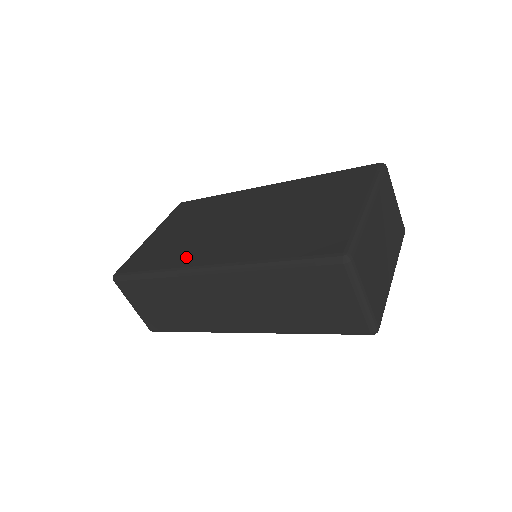
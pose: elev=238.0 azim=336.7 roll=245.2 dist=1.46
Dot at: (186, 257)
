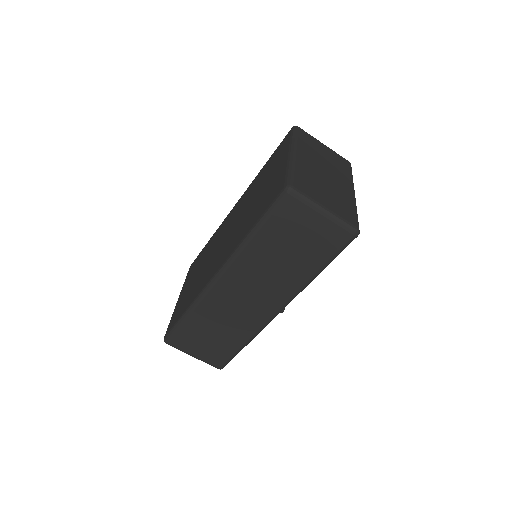
Dot at: (201, 285)
